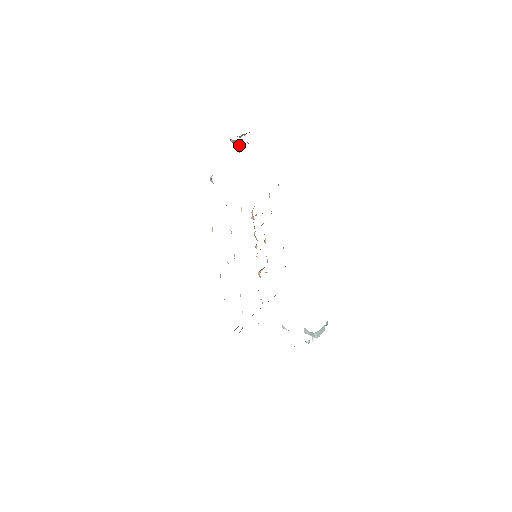
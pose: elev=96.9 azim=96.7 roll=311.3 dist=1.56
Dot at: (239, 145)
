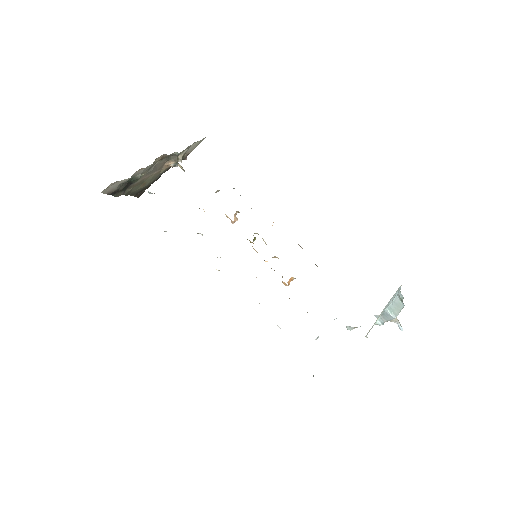
Dot at: (180, 165)
